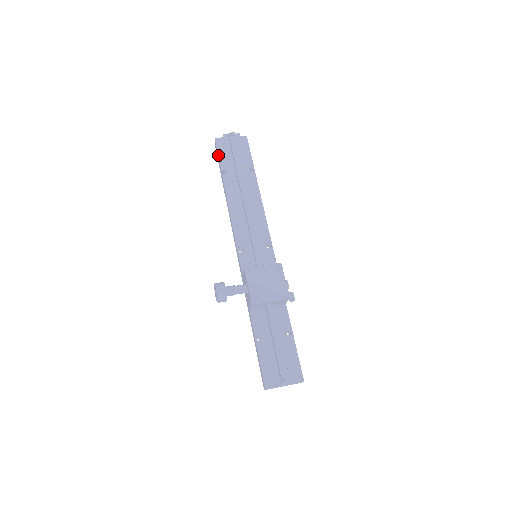
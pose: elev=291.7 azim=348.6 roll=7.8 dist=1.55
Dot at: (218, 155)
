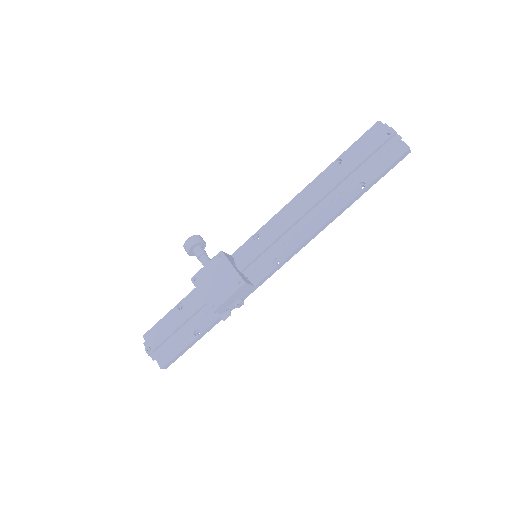
Dot at: (357, 140)
